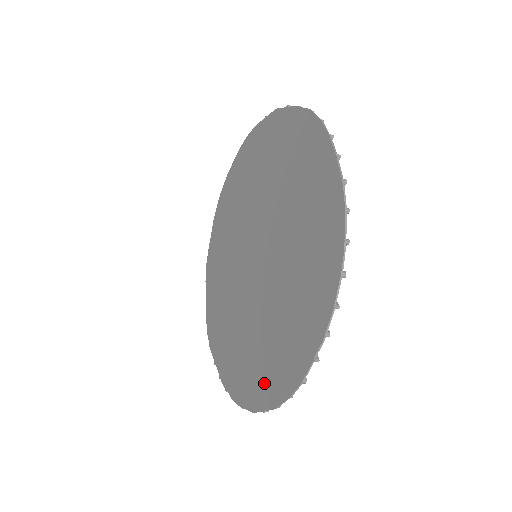
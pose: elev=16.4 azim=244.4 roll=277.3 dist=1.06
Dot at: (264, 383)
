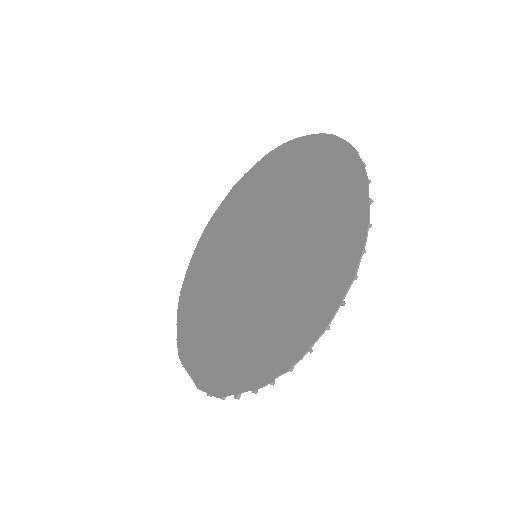
Dot at: (326, 287)
